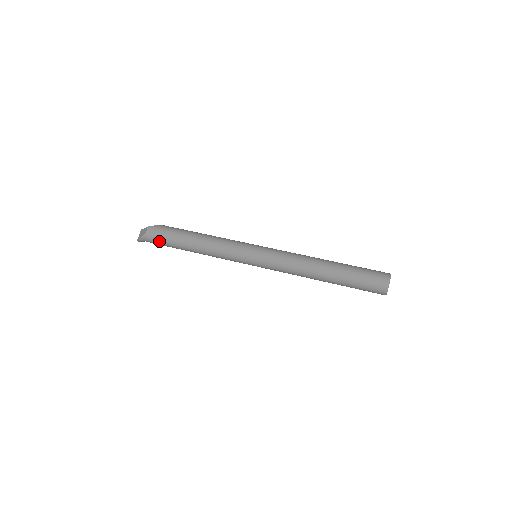
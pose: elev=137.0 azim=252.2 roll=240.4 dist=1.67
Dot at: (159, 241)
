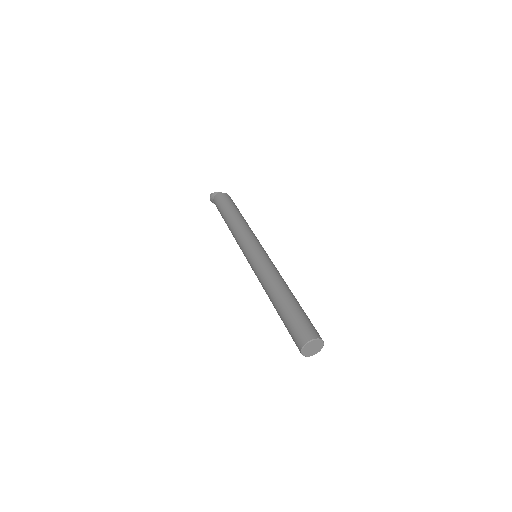
Dot at: (222, 201)
